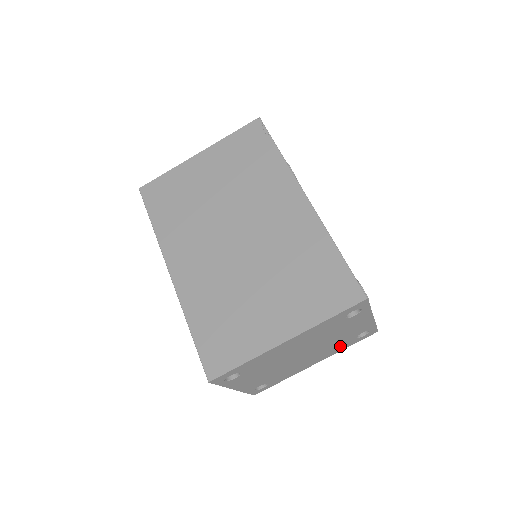
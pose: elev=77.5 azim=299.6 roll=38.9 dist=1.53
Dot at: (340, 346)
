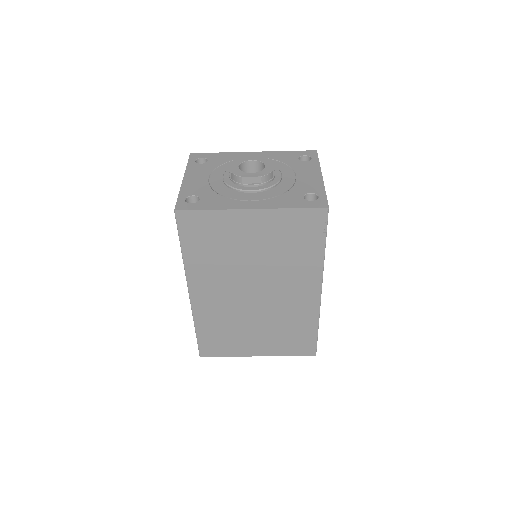
Dot at: occluded
